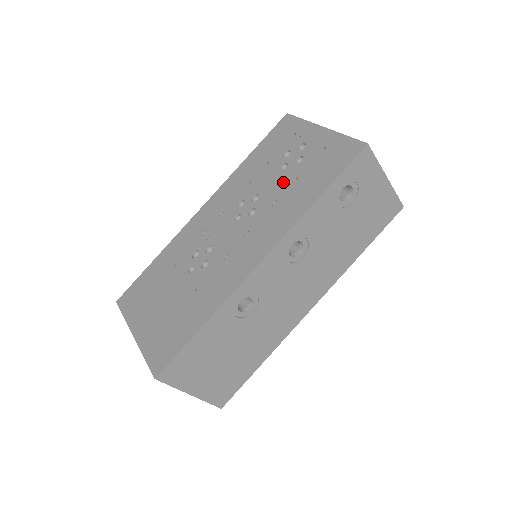
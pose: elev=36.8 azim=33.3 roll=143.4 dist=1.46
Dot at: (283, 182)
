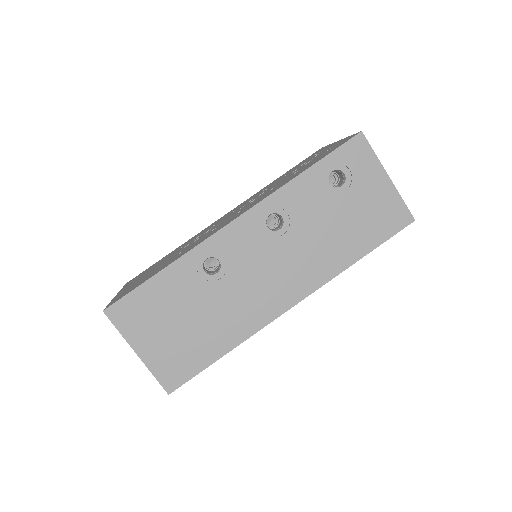
Dot at: (287, 177)
